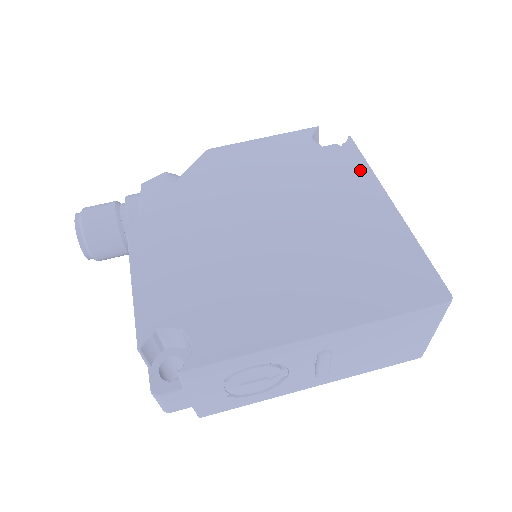
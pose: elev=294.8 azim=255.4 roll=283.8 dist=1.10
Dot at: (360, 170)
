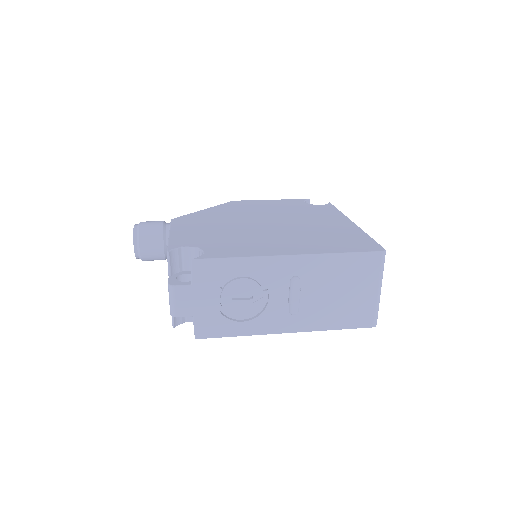
Dot at: (334, 212)
